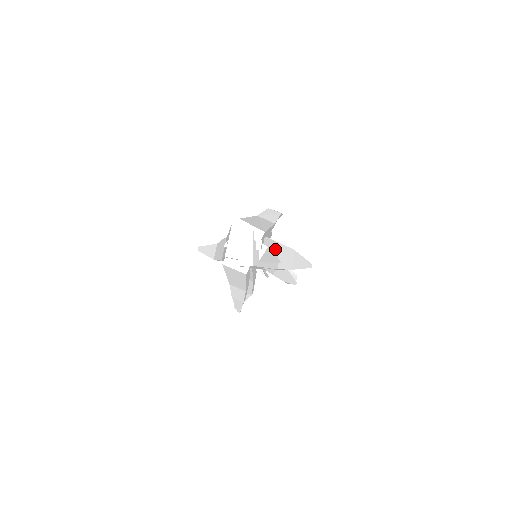
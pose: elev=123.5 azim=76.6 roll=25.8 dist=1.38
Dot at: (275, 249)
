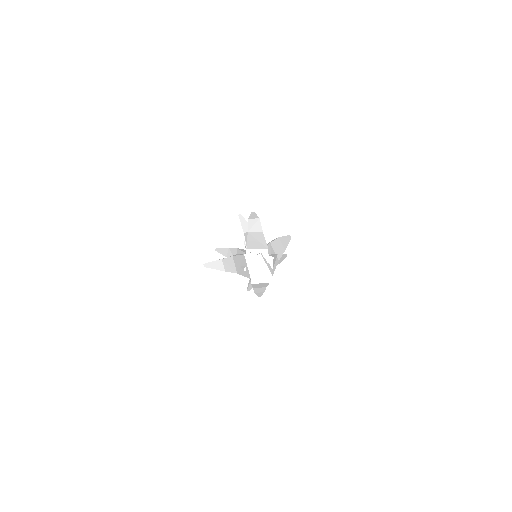
Dot at: (272, 249)
